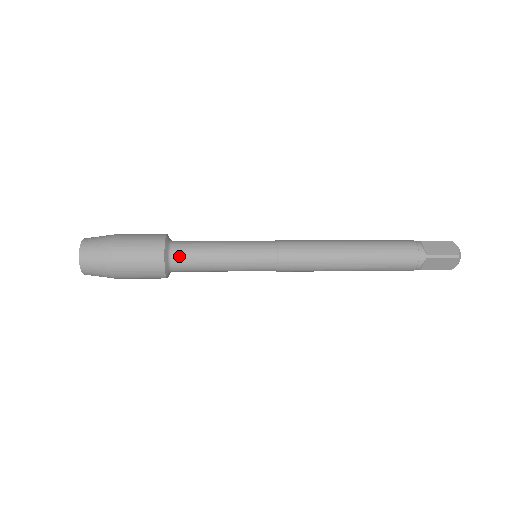
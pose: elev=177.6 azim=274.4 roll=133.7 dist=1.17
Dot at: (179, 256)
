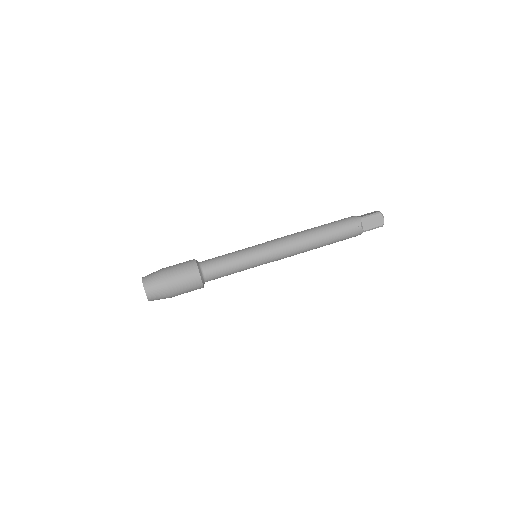
Dot at: (210, 278)
